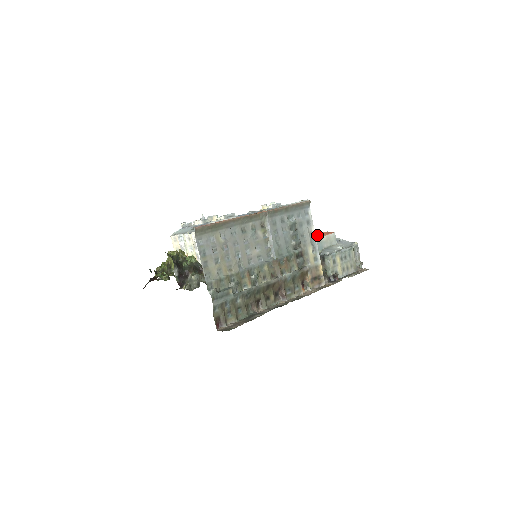
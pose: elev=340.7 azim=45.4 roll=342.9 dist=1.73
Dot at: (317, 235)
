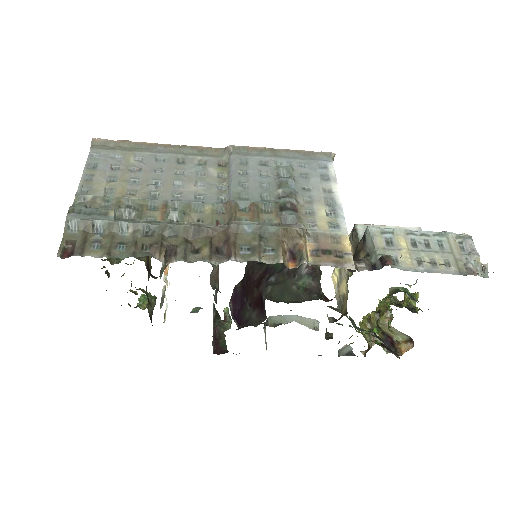
Dot at: occluded
